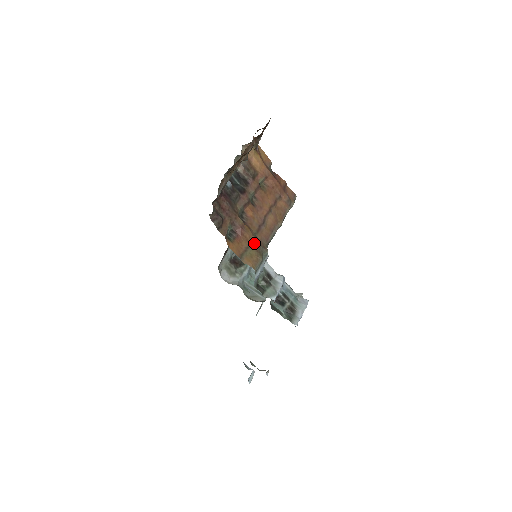
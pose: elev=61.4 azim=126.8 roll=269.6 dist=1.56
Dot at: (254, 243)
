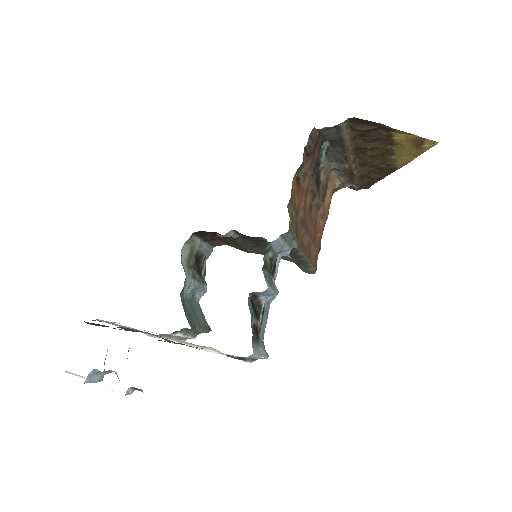
Dot at: (298, 219)
